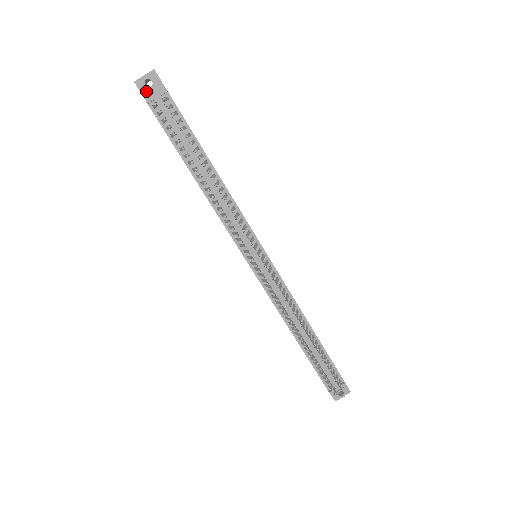
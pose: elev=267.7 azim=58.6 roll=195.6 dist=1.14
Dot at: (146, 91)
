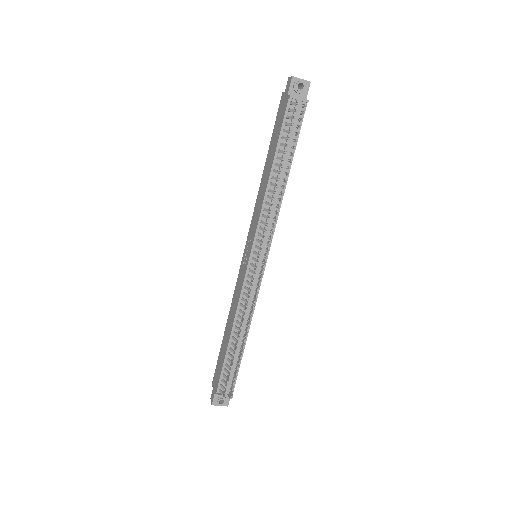
Dot at: (294, 89)
